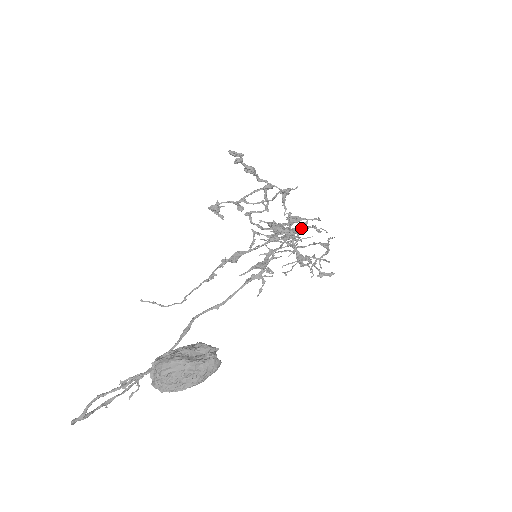
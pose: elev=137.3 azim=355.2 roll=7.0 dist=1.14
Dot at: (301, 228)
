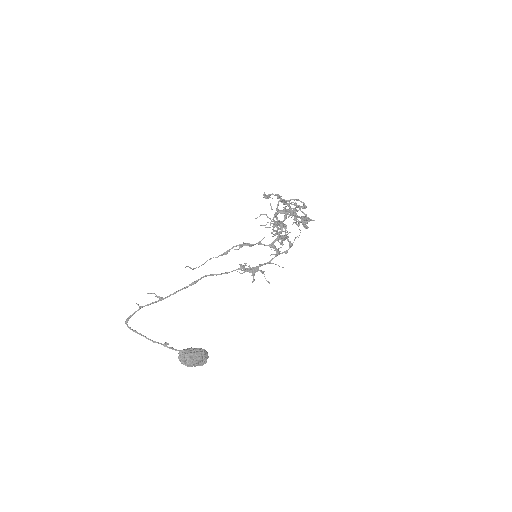
Dot at: occluded
